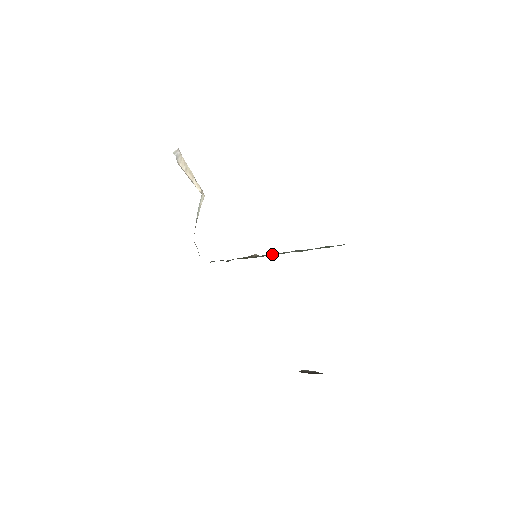
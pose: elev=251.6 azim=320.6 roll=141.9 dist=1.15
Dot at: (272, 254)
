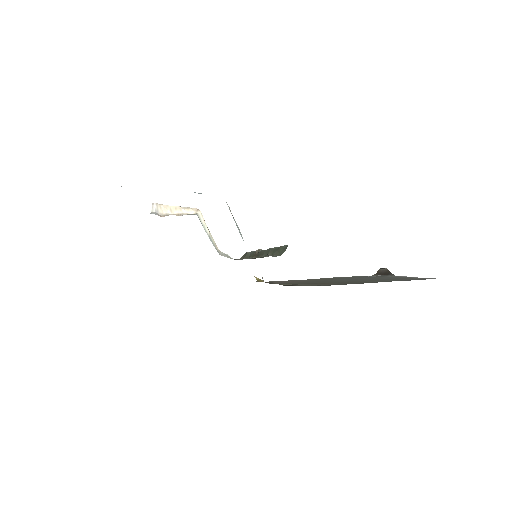
Dot at: (263, 251)
